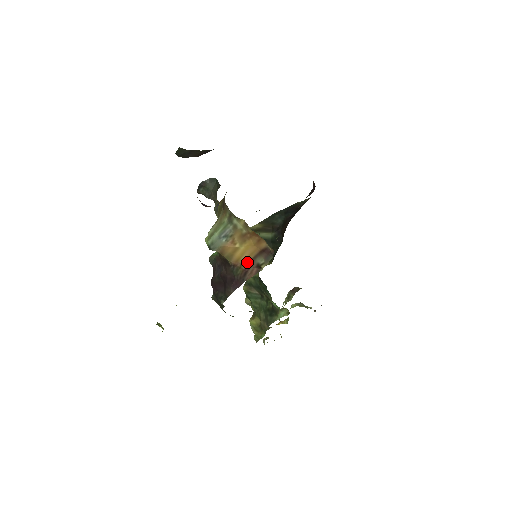
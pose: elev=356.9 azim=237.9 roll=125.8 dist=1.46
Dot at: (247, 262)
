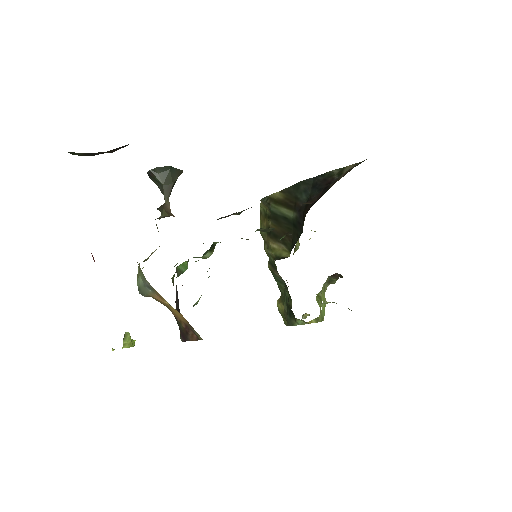
Dot at: (184, 323)
